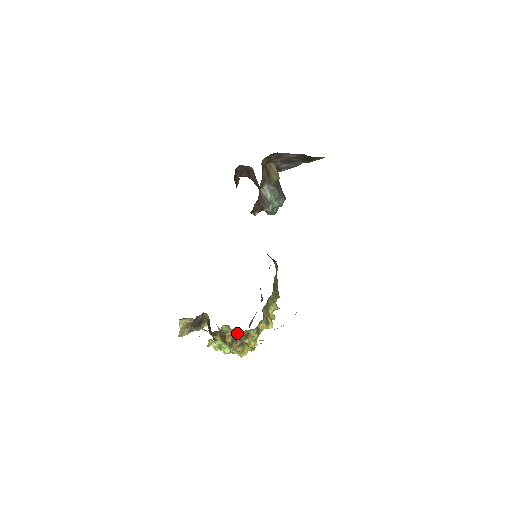
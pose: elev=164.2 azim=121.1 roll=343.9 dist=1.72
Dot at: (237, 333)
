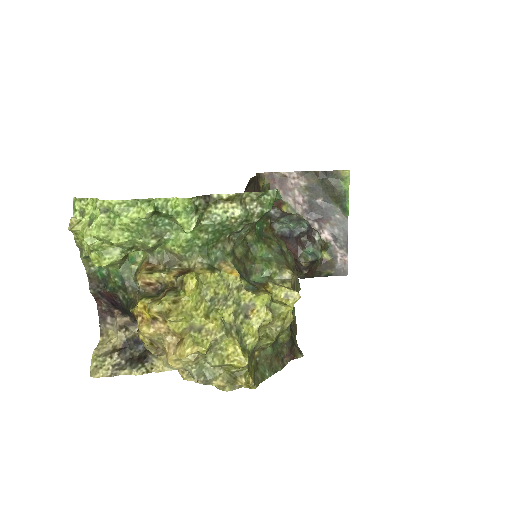
Dot at: (162, 264)
